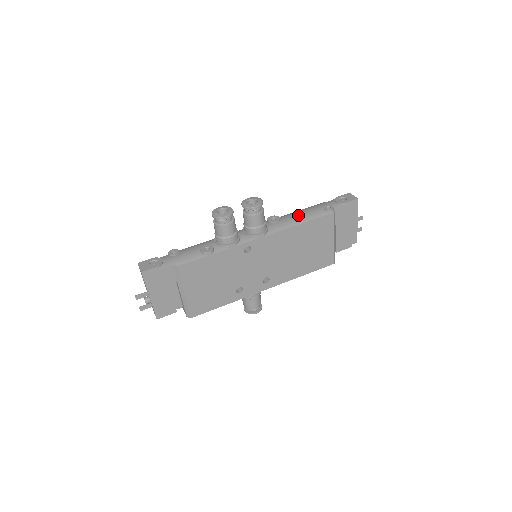
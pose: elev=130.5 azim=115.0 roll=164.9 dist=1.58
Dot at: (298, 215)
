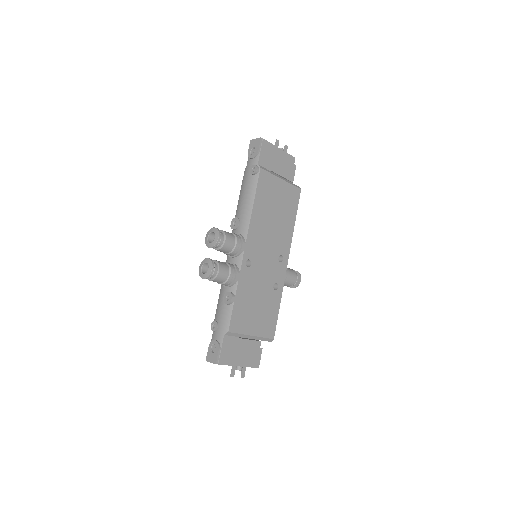
Dot at: (244, 200)
